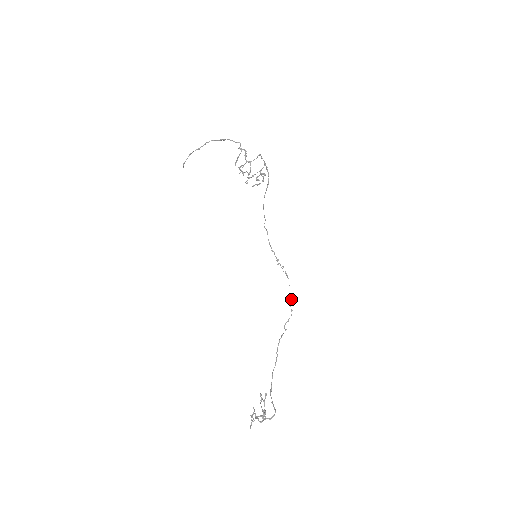
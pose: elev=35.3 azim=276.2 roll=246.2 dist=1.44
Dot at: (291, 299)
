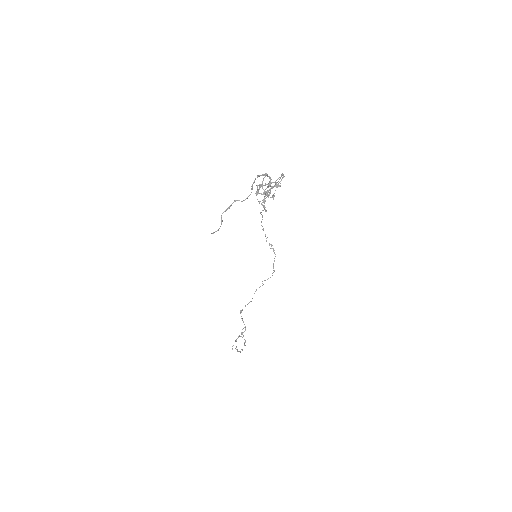
Dot at: (274, 270)
